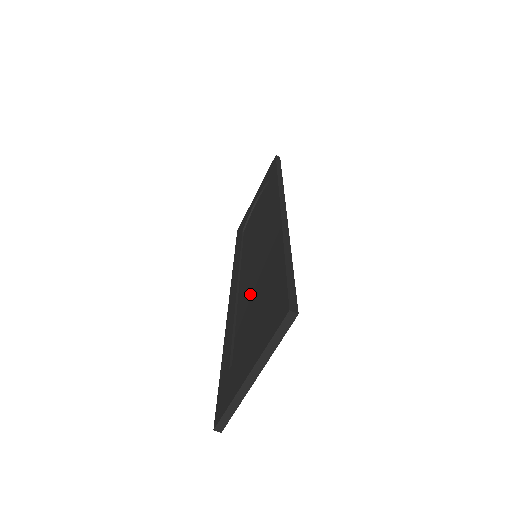
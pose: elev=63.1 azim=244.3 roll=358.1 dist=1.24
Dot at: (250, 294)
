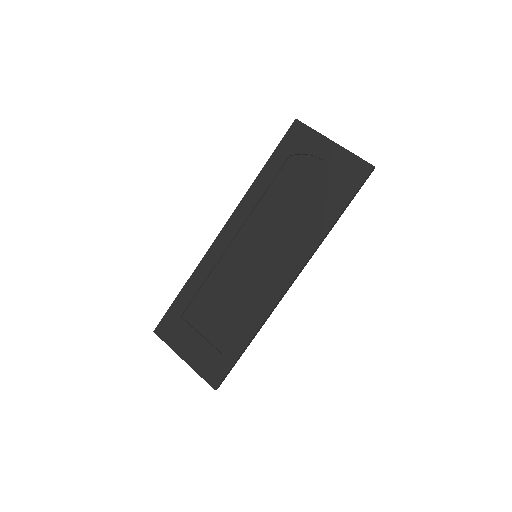
Dot at: (225, 291)
